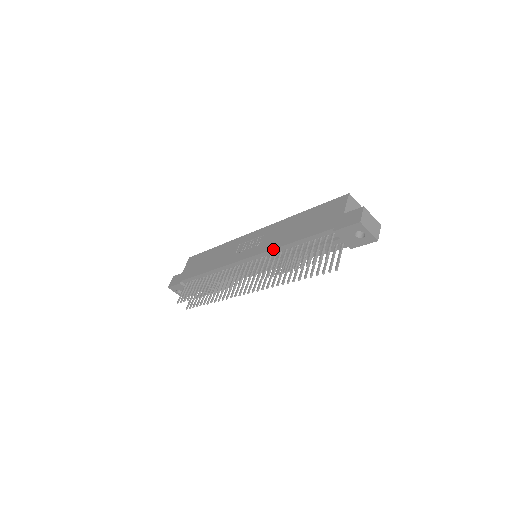
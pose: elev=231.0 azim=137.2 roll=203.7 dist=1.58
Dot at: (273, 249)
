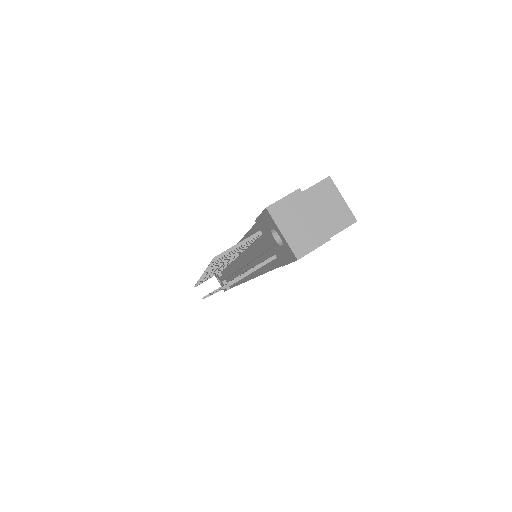
Dot at: (240, 241)
